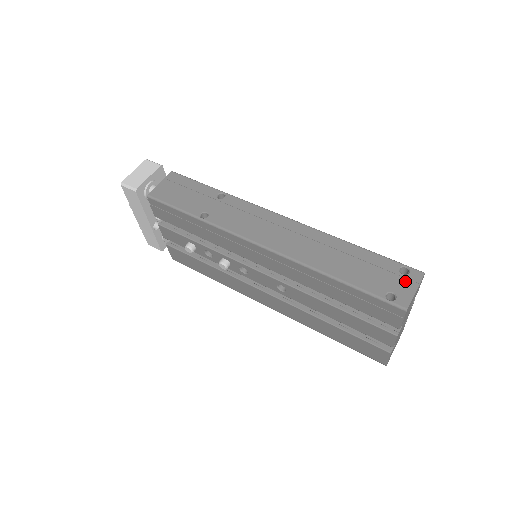
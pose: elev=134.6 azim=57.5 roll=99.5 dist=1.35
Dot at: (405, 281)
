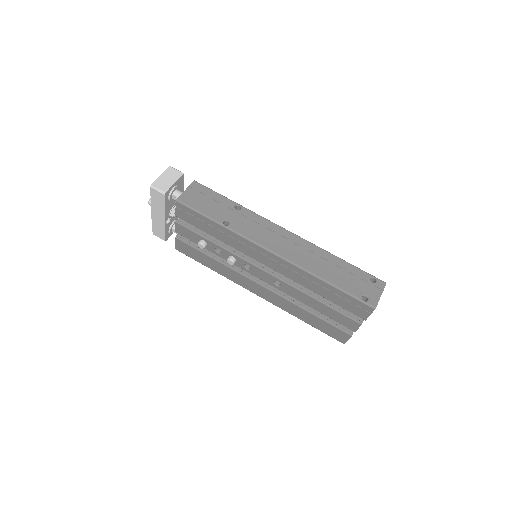
Dot at: (374, 288)
